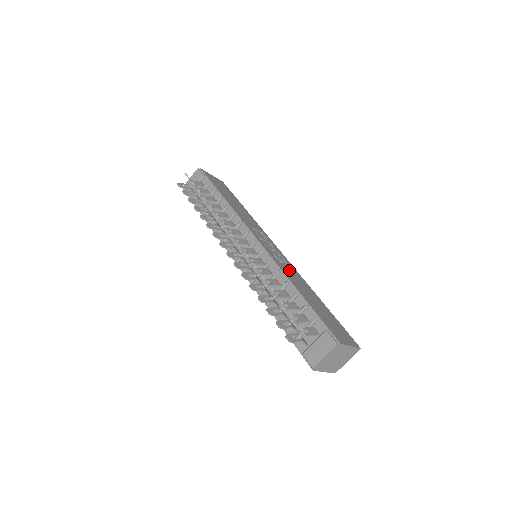
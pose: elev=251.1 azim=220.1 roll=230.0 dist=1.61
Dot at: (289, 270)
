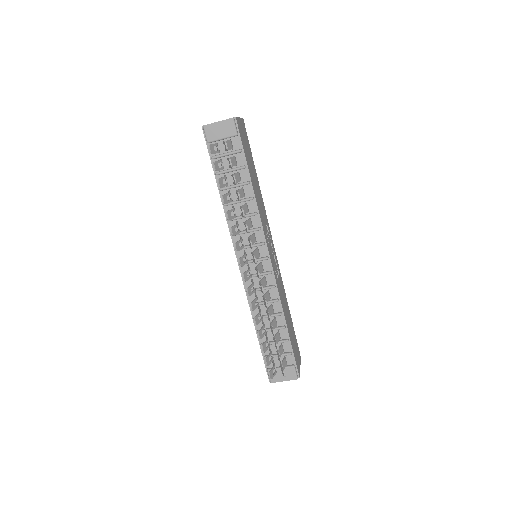
Dot at: (280, 286)
